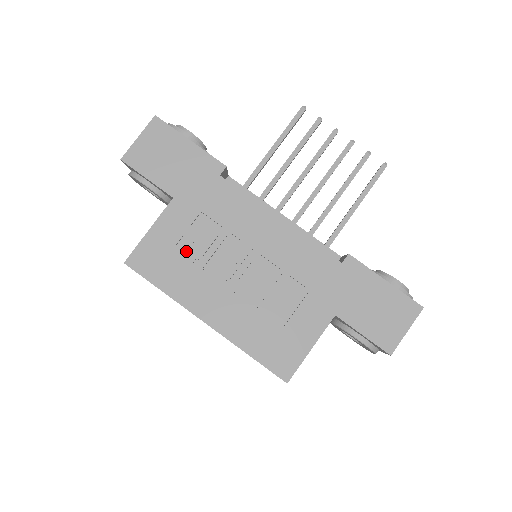
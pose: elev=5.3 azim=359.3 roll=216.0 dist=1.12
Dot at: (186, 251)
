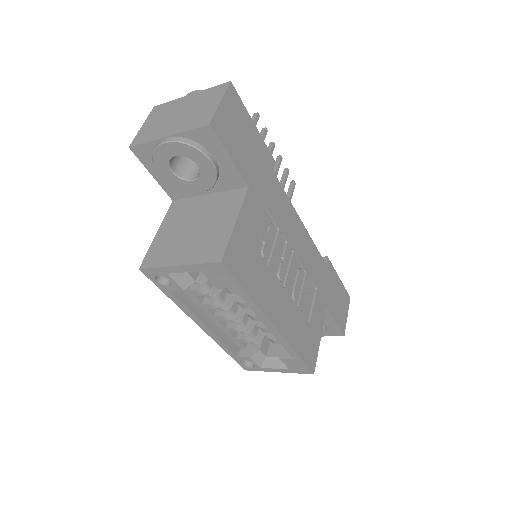
Dot at: (258, 249)
